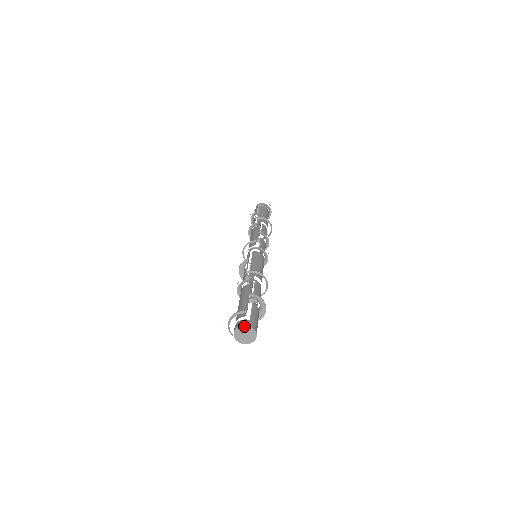
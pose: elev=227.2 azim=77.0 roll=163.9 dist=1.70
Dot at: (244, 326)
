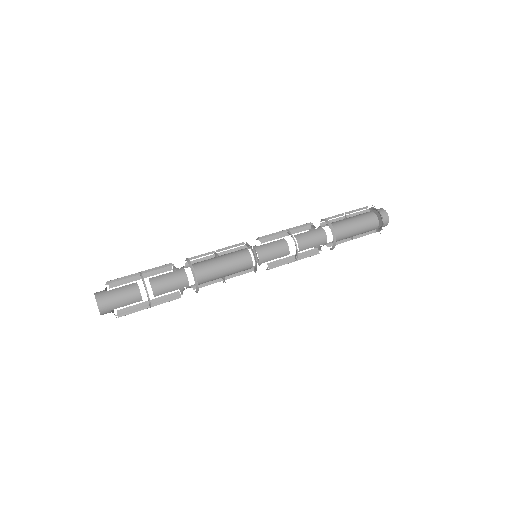
Dot at: (95, 294)
